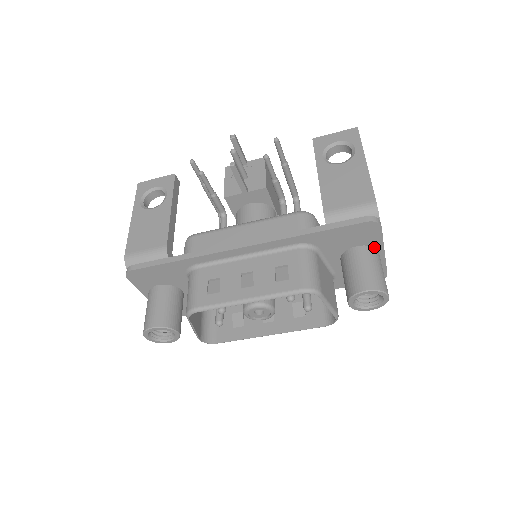
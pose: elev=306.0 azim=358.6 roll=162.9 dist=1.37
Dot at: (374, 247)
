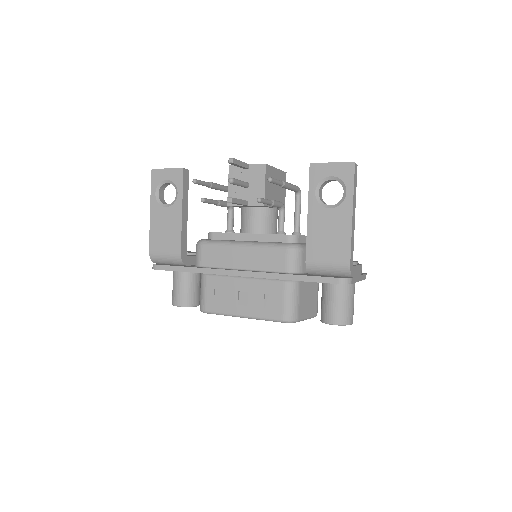
Dot at: occluded
